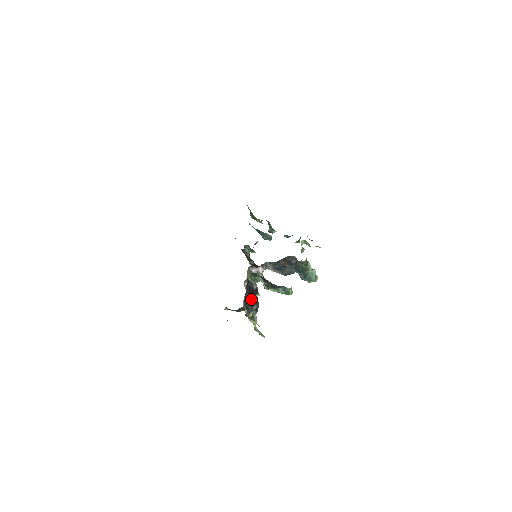
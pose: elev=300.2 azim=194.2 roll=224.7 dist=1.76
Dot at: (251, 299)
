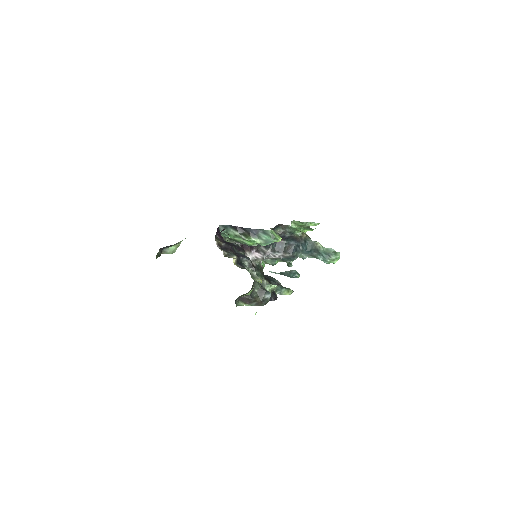
Dot at: (230, 248)
